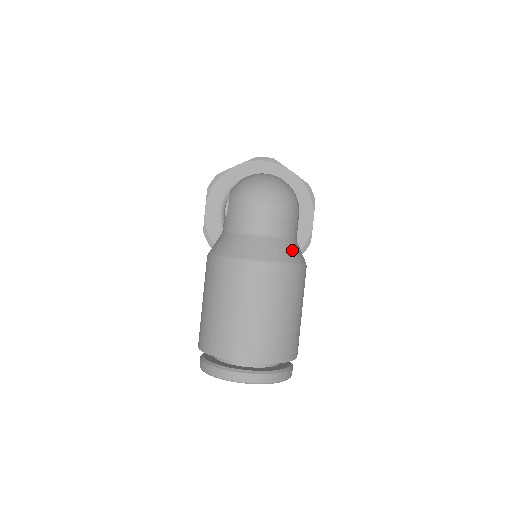
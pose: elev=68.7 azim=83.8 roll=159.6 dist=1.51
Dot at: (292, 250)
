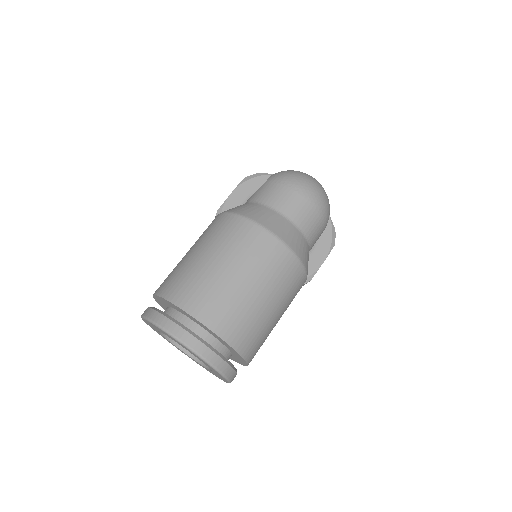
Dot at: (305, 250)
